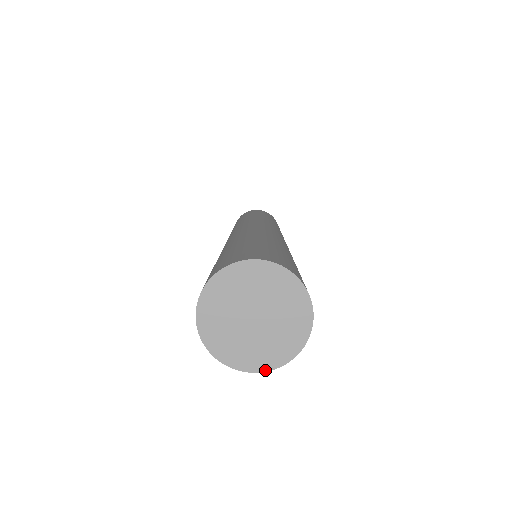
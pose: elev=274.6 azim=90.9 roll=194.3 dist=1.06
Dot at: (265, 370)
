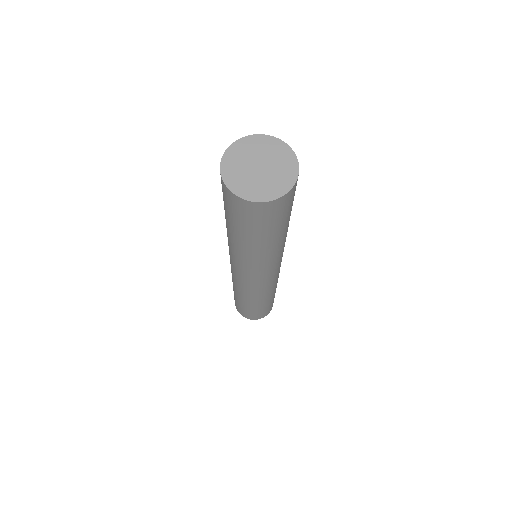
Dot at: (269, 200)
